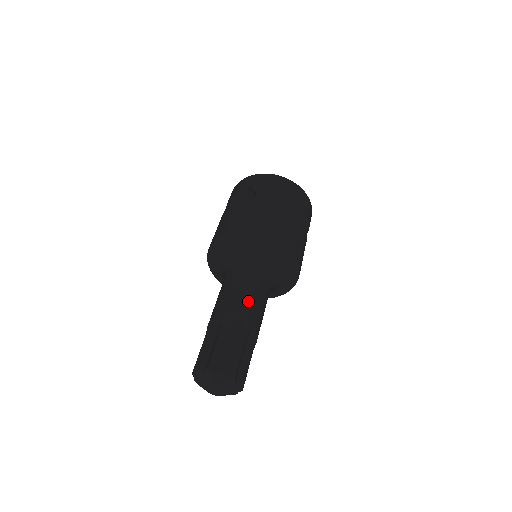
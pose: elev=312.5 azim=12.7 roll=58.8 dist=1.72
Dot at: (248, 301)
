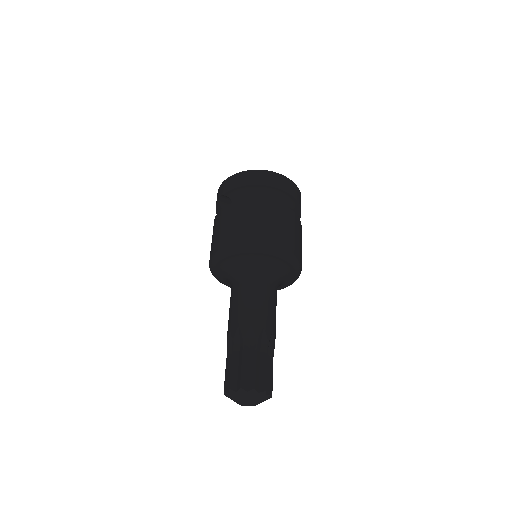
Dot at: (250, 311)
